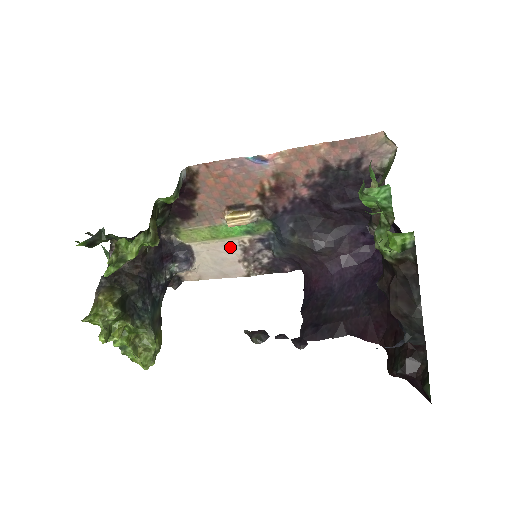
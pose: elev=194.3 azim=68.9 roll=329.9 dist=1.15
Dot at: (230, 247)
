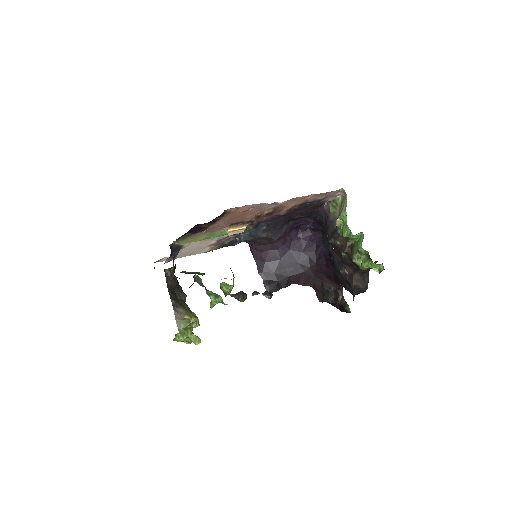
Dot at: (210, 240)
